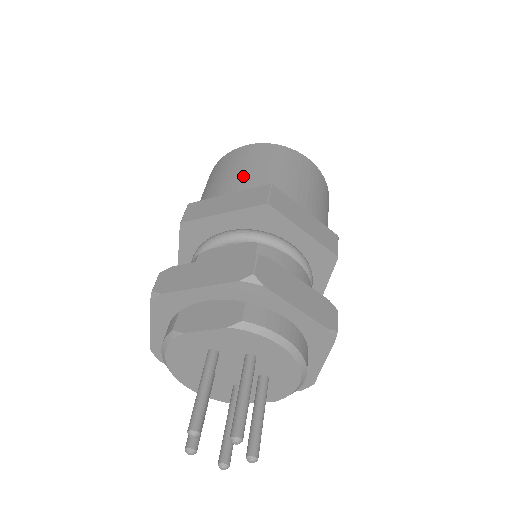
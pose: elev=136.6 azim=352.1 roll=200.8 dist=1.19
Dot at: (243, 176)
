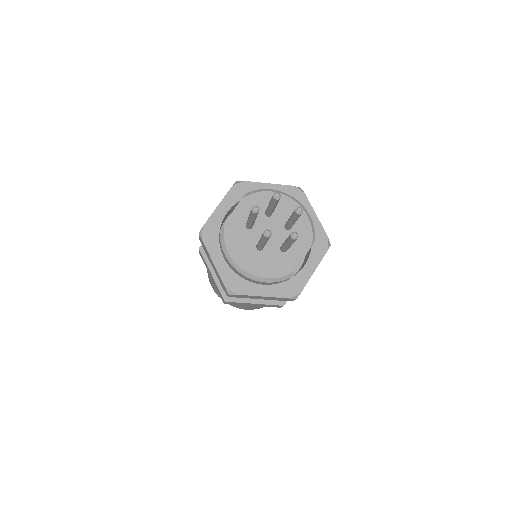
Dot at: occluded
